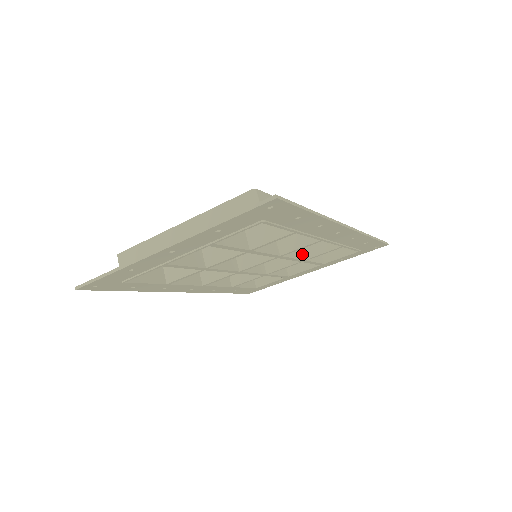
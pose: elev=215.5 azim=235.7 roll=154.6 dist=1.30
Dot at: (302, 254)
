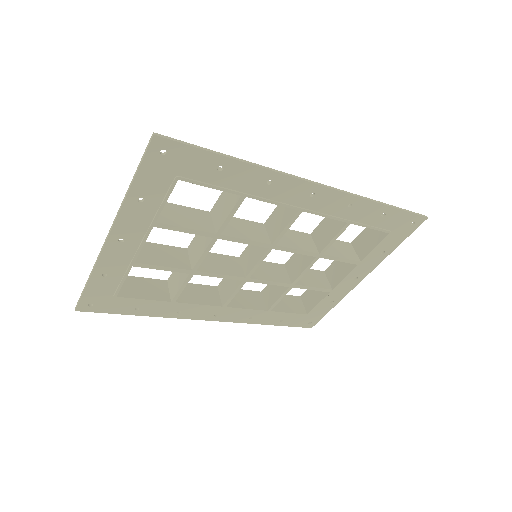
Dot at: (316, 248)
